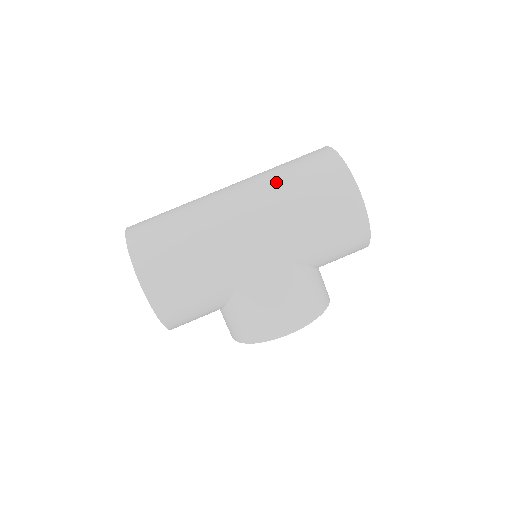
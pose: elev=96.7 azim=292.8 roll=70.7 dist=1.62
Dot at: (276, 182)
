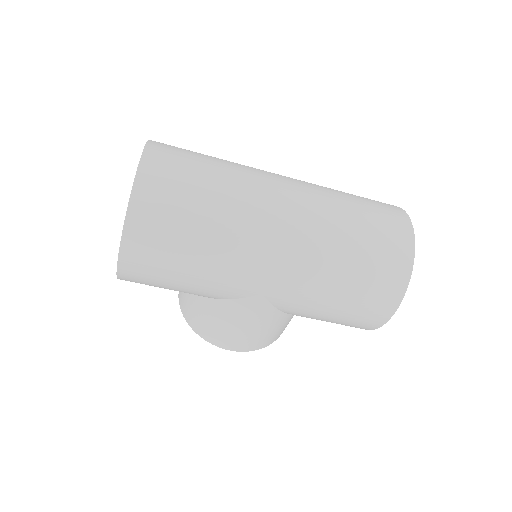
Dot at: (335, 246)
